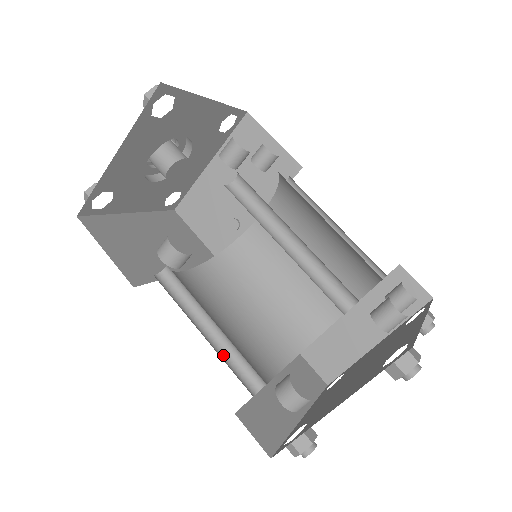
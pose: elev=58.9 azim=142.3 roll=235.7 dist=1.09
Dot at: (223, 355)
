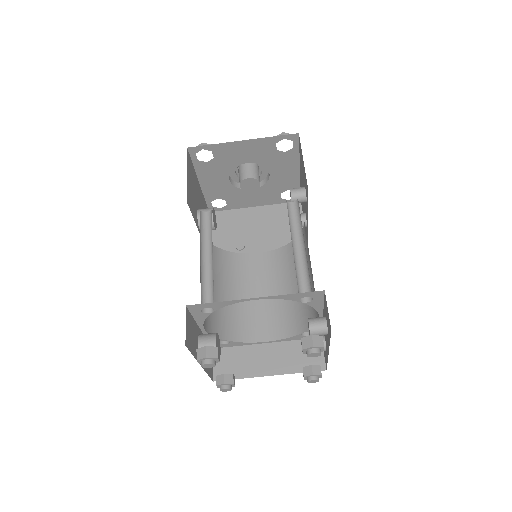
Dot at: (201, 277)
